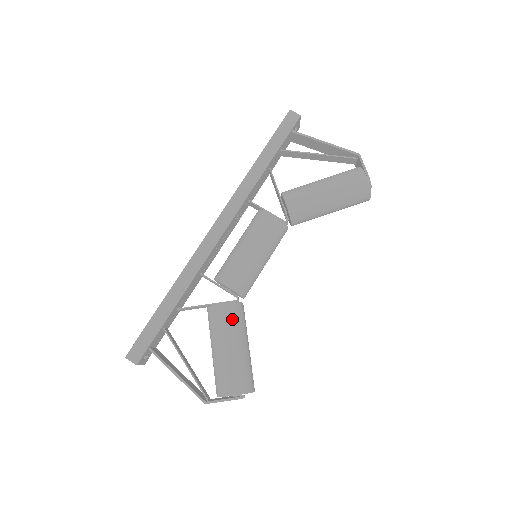
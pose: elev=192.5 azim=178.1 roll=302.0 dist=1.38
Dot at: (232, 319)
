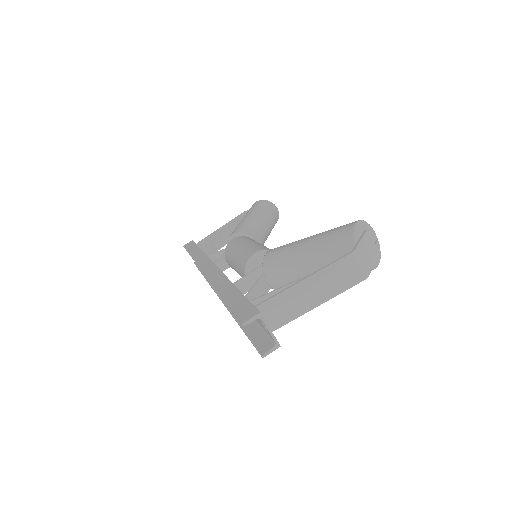
Dot at: (285, 245)
